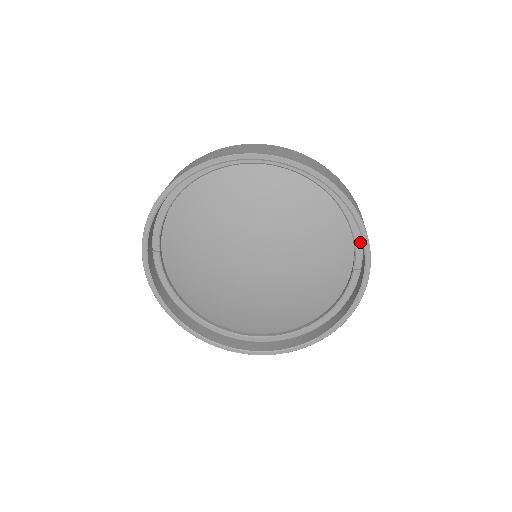
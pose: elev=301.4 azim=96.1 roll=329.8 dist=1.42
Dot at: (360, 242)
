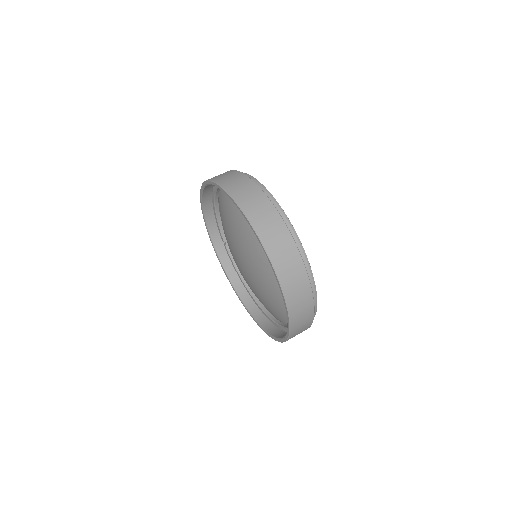
Dot at: occluded
